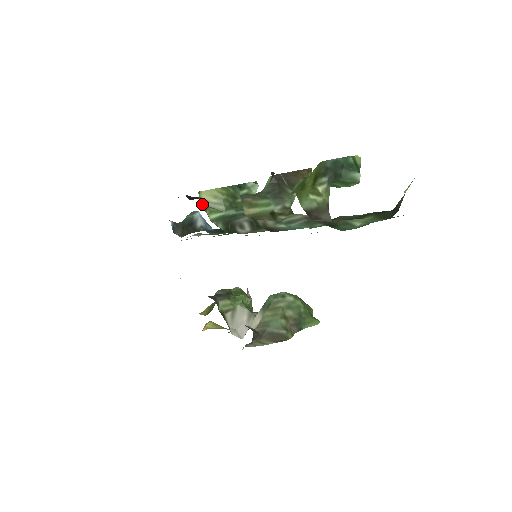
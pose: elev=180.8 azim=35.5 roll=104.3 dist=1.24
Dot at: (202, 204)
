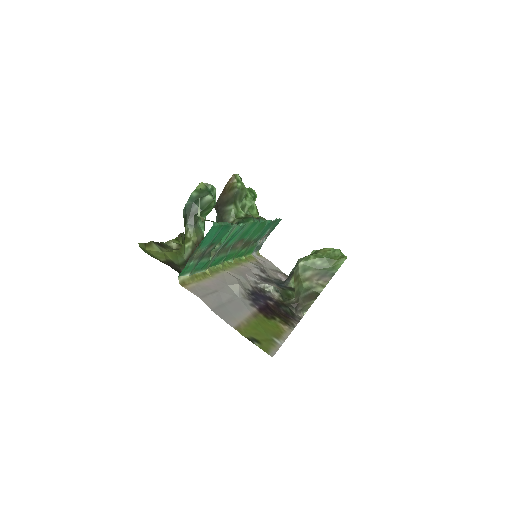
Dot at: occluded
